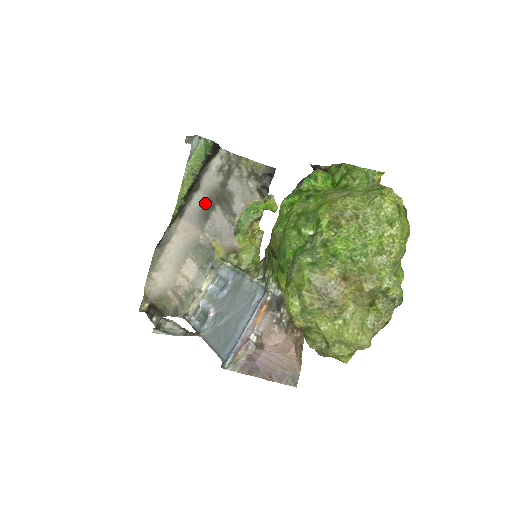
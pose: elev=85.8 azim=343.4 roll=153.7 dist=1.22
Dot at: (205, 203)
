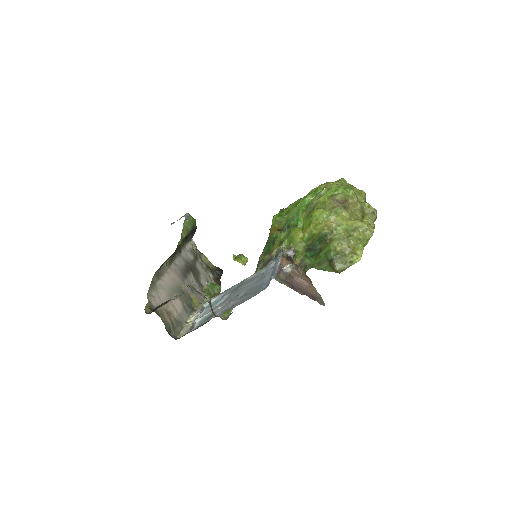
Dot at: (184, 265)
